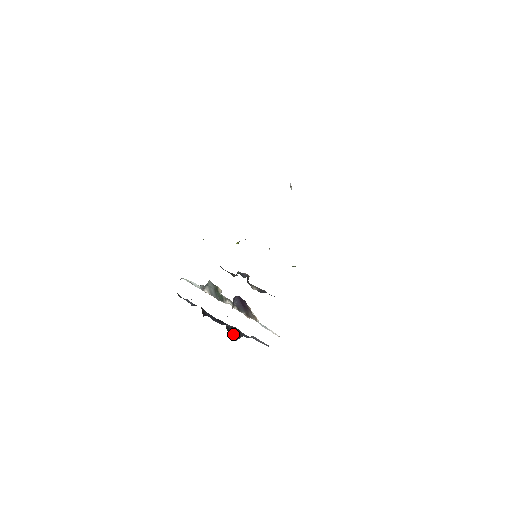
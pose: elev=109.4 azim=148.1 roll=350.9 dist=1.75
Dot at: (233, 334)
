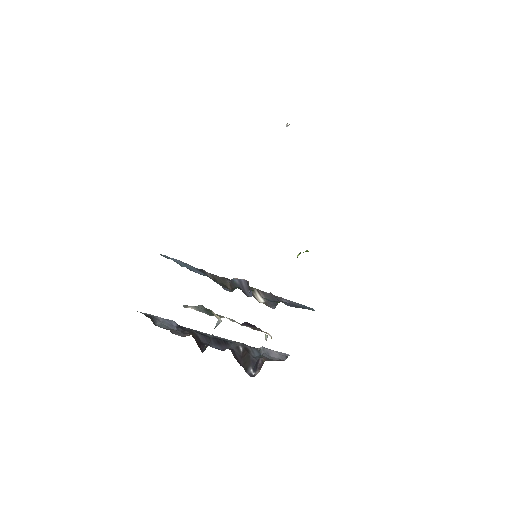
Dot at: (244, 362)
